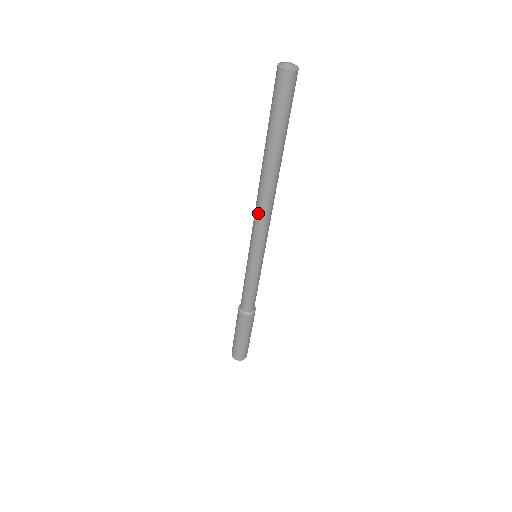
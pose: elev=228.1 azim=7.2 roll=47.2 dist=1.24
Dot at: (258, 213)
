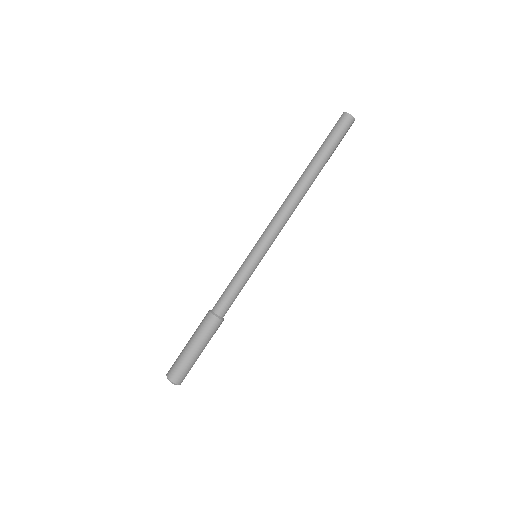
Dot at: (283, 211)
